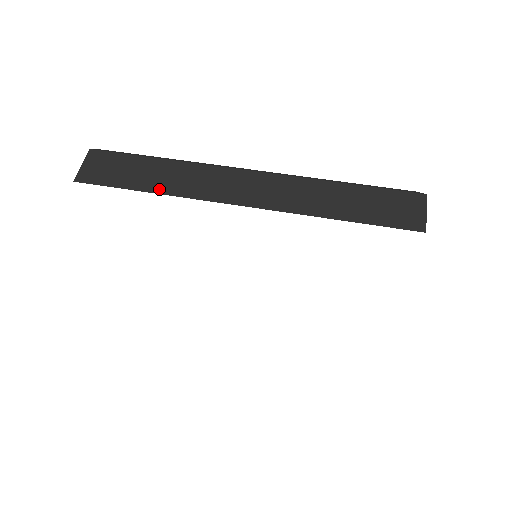
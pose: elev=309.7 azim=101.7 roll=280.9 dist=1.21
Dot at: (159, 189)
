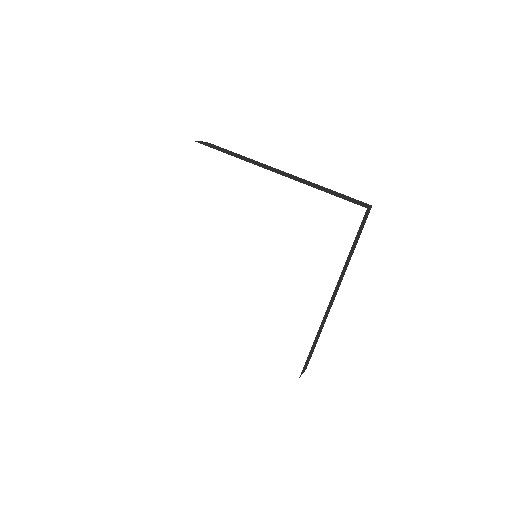
Dot at: (235, 156)
